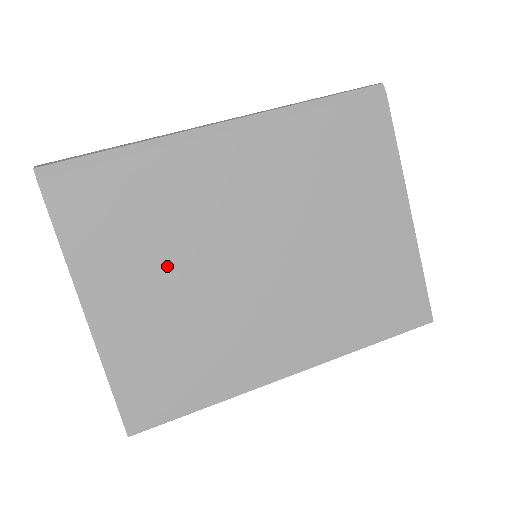
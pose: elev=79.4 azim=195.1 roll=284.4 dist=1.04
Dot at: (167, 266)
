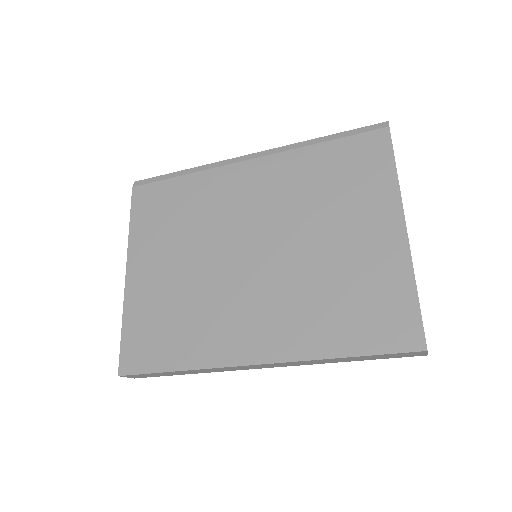
Dot at: (184, 248)
